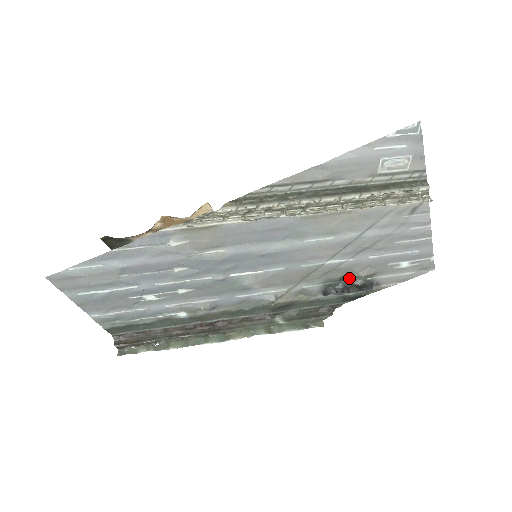
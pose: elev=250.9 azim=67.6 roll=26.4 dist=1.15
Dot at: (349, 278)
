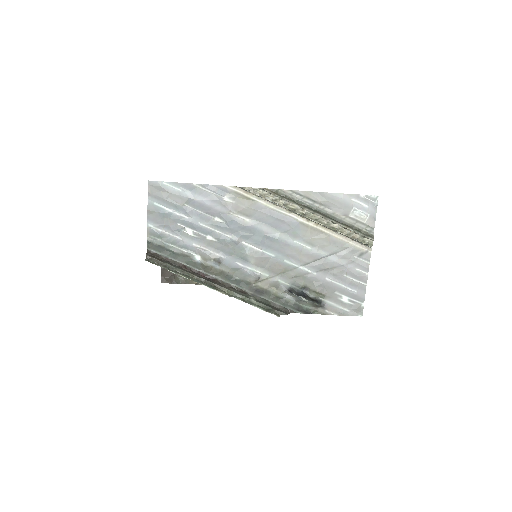
Dot at: (308, 290)
